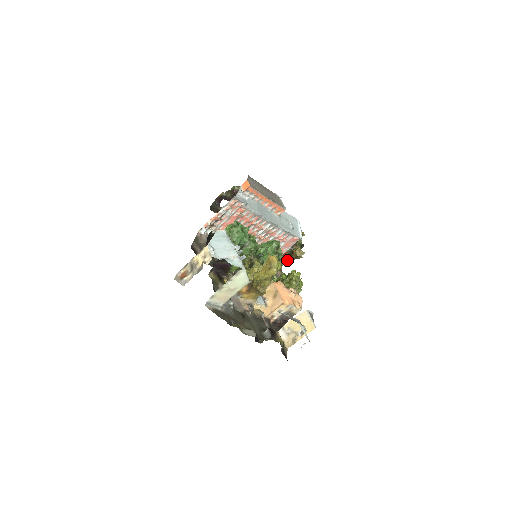
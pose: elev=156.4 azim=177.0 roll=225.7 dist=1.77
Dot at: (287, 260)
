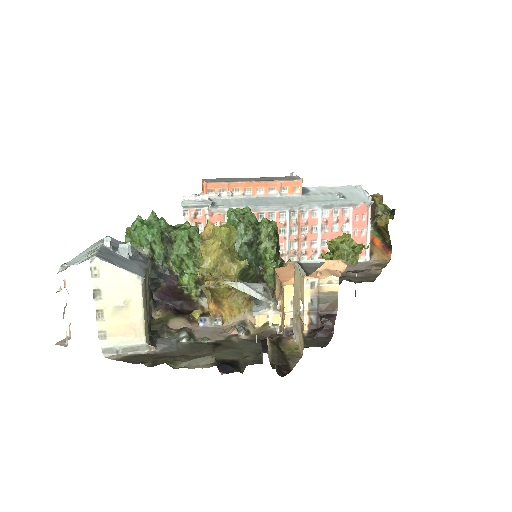
Dot at: (389, 247)
